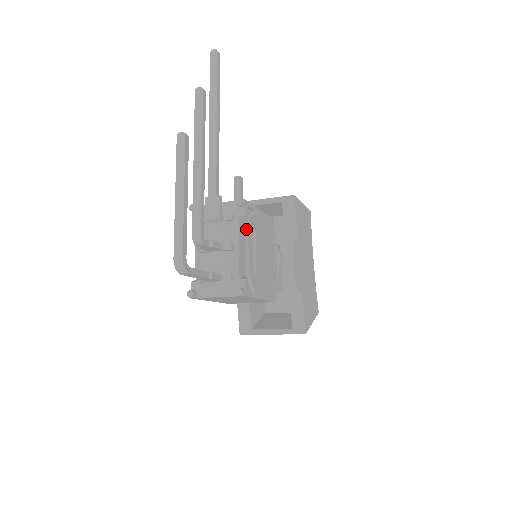
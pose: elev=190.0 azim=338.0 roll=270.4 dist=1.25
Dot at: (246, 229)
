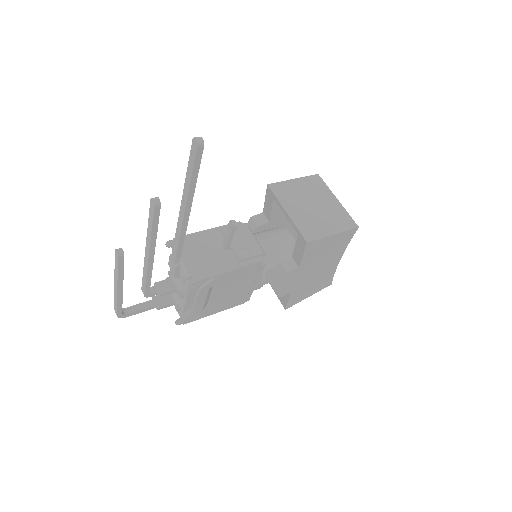
Dot at: (197, 292)
